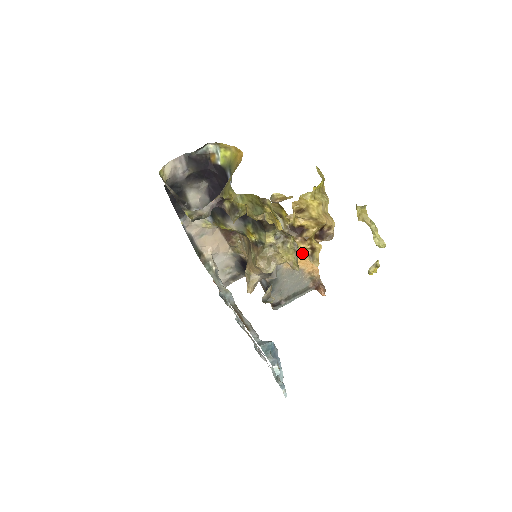
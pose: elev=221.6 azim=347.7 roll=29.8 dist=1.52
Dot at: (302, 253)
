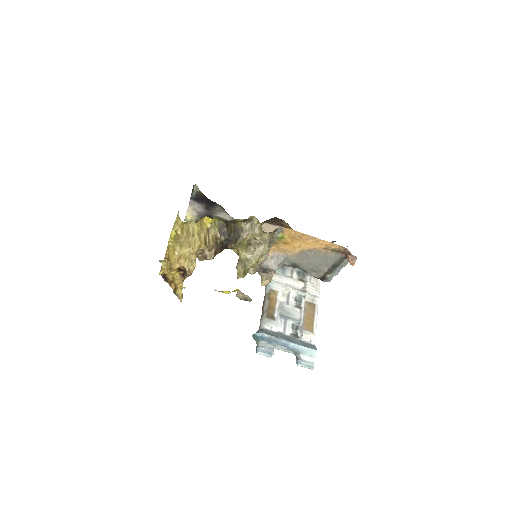
Dot at: (292, 240)
